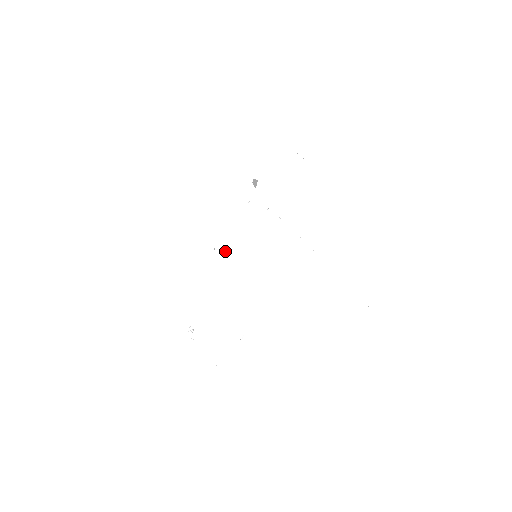
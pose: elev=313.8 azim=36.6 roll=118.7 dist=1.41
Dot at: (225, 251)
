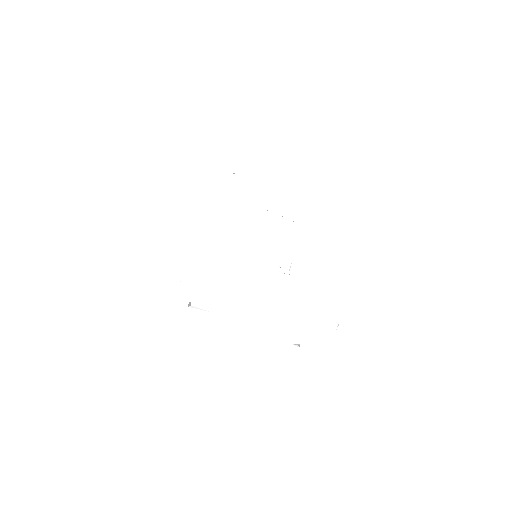
Dot at: (200, 306)
